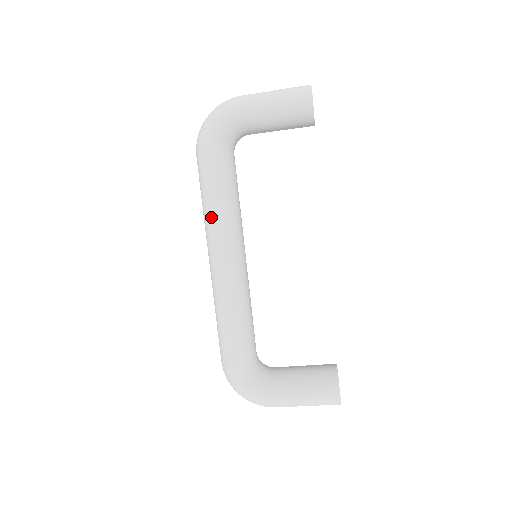
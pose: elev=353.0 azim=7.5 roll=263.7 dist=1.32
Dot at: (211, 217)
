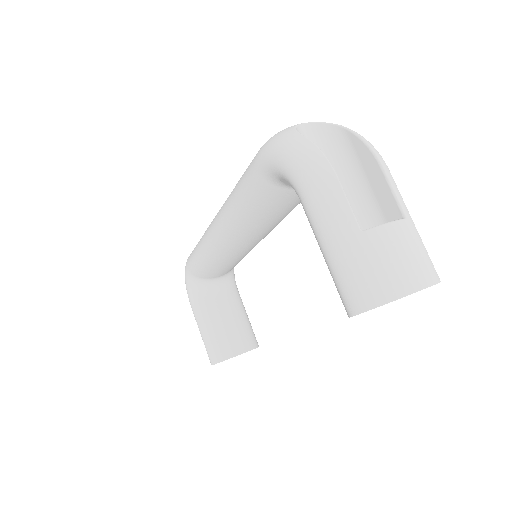
Dot at: (227, 202)
